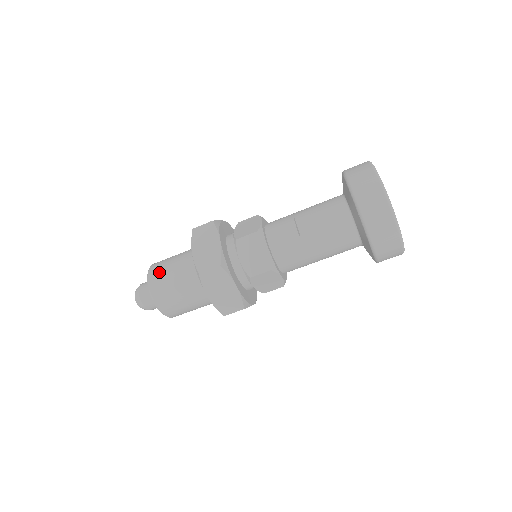
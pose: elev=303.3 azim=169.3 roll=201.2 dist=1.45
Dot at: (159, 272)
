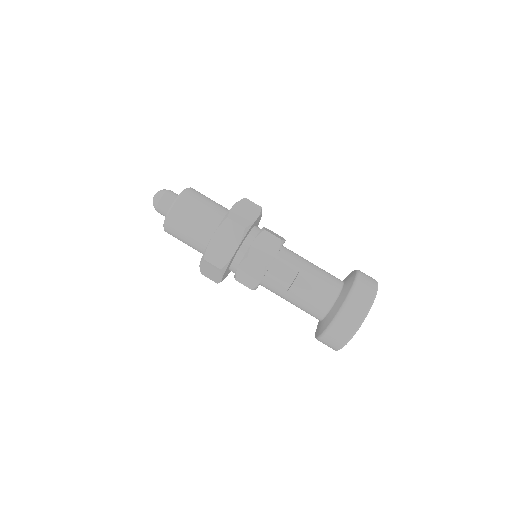
Dot at: (182, 213)
